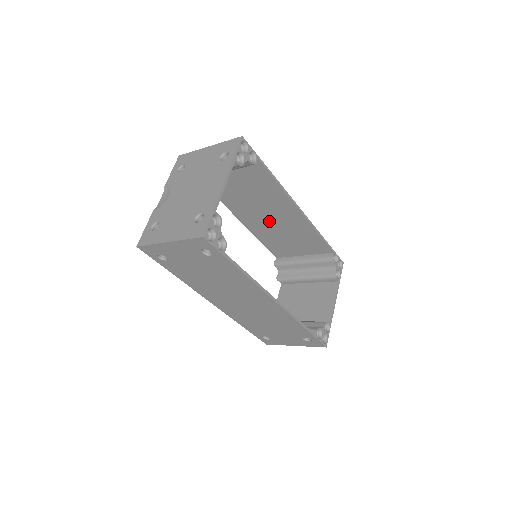
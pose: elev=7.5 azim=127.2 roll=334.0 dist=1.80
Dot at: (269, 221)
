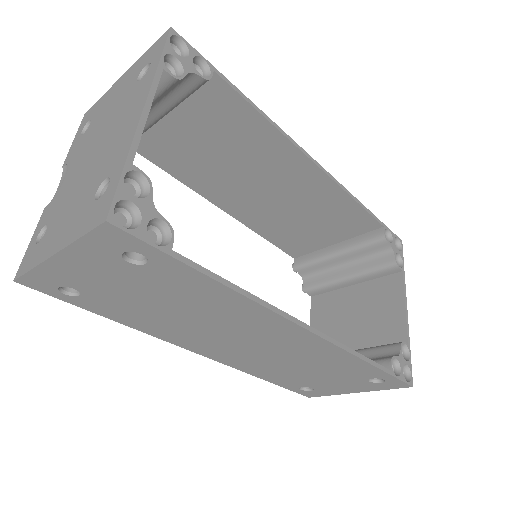
Dot at: (267, 197)
